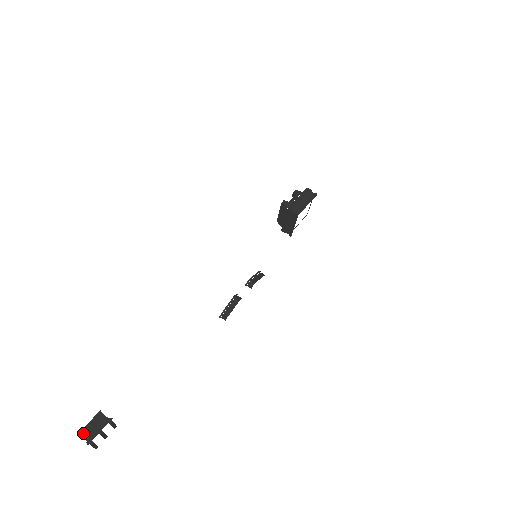
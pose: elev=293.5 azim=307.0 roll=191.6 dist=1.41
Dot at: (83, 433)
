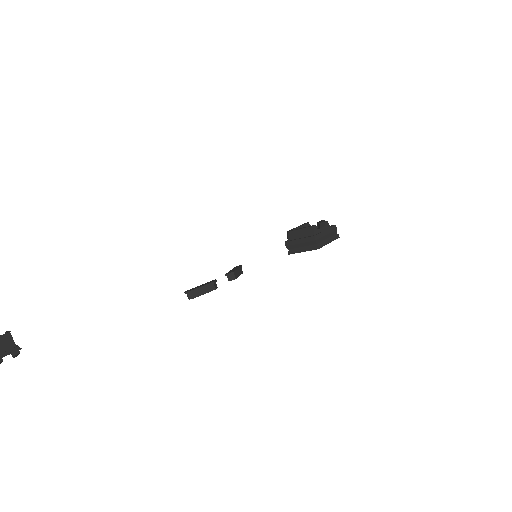
Dot at: out of frame
